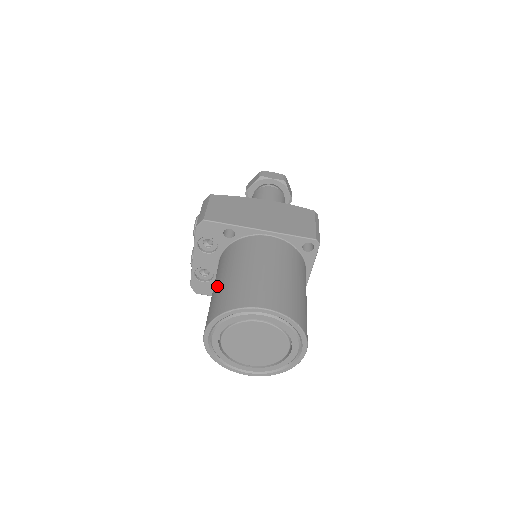
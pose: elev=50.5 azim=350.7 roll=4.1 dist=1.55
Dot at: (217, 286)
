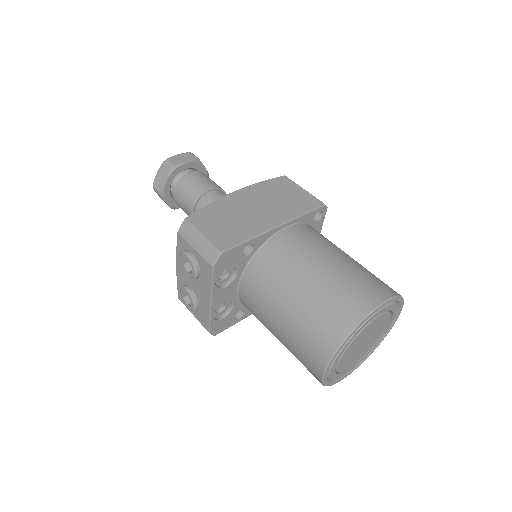
Dot at: (290, 314)
